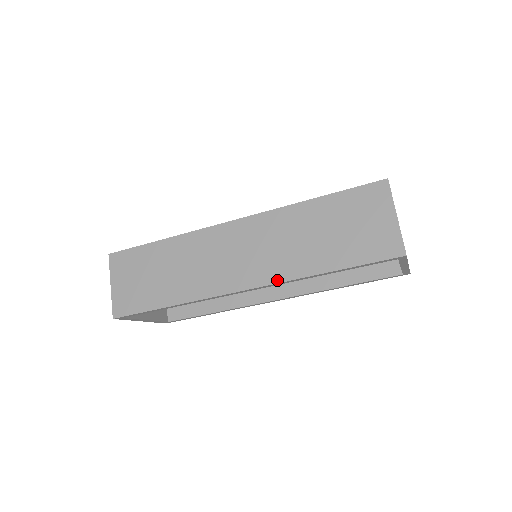
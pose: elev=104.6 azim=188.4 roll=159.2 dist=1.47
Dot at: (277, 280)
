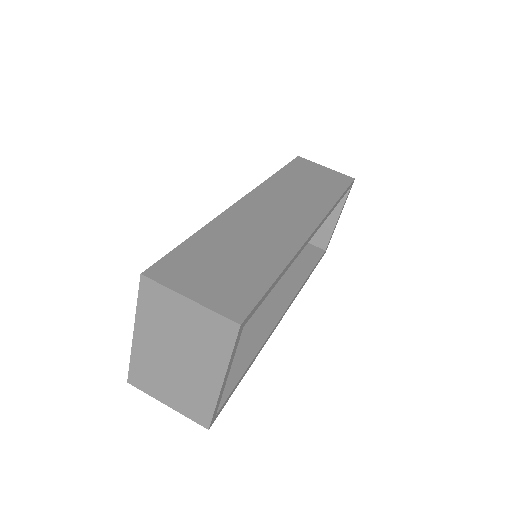
Dot at: (324, 213)
